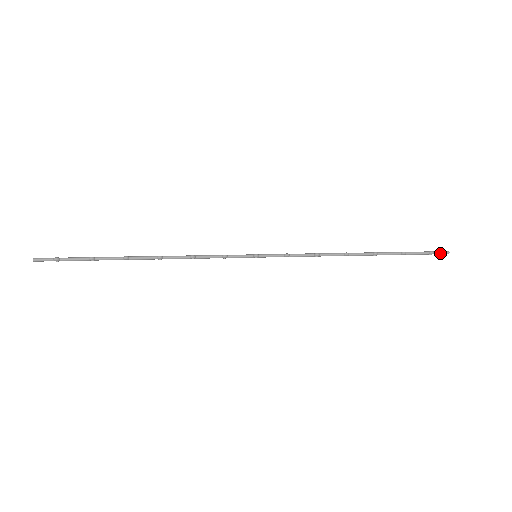
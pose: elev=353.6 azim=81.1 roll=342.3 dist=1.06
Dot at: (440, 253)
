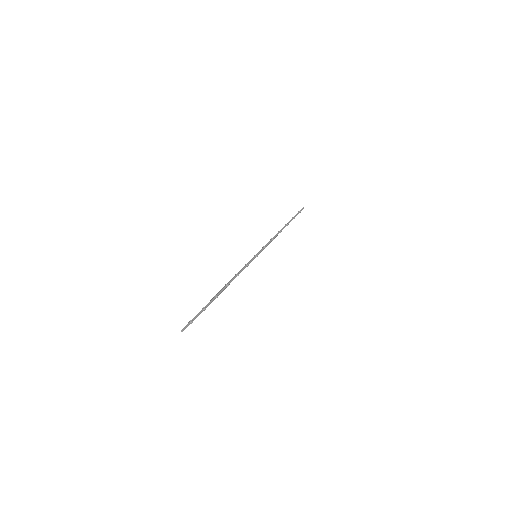
Dot at: occluded
